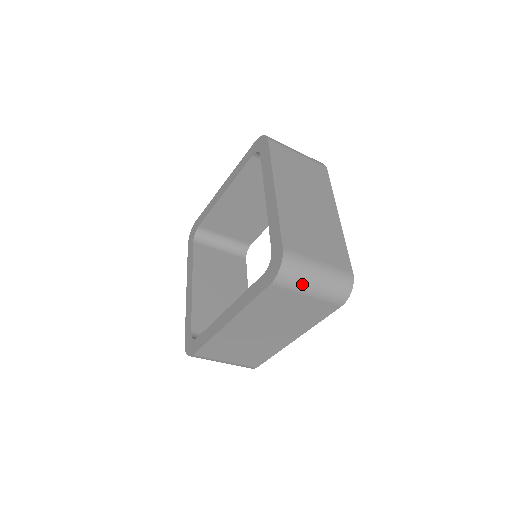
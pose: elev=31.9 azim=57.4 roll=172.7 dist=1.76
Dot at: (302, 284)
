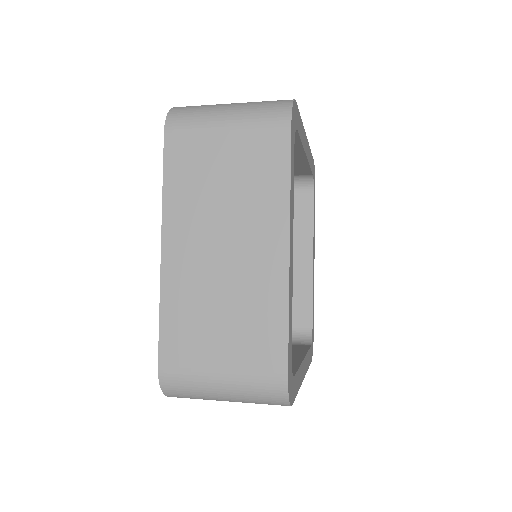
Dot at: (206, 399)
